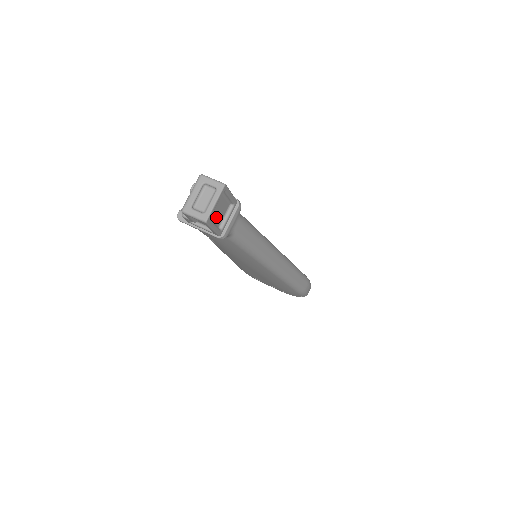
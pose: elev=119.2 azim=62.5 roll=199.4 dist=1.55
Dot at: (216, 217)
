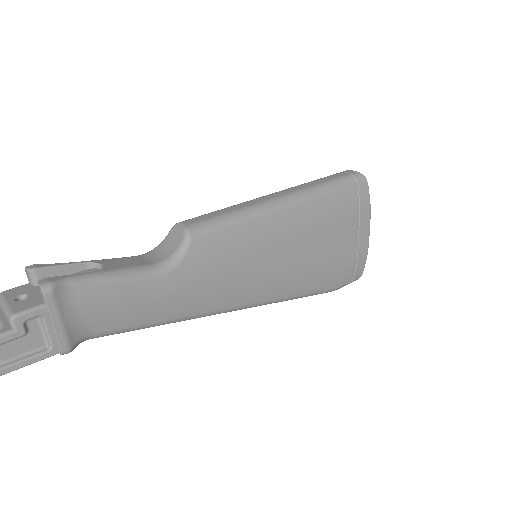
Dot at: occluded
